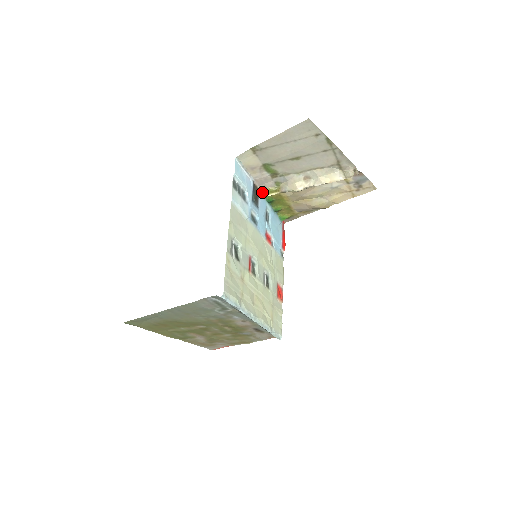
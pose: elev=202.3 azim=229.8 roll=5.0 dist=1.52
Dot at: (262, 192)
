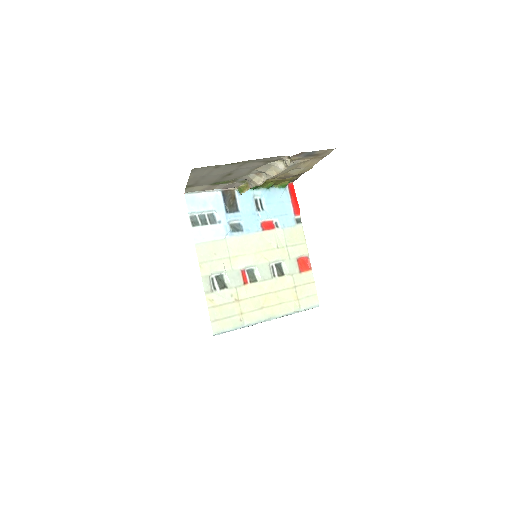
Dot at: (238, 190)
